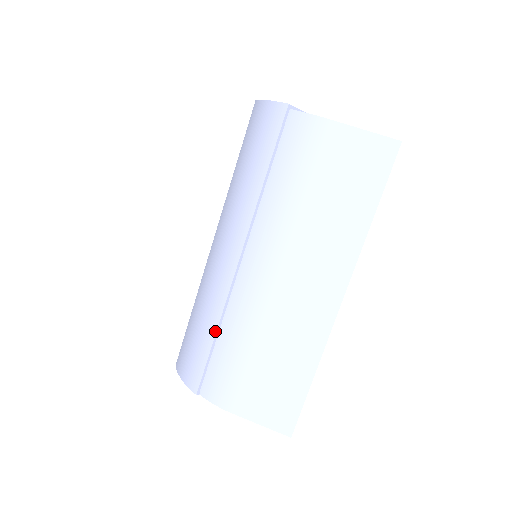
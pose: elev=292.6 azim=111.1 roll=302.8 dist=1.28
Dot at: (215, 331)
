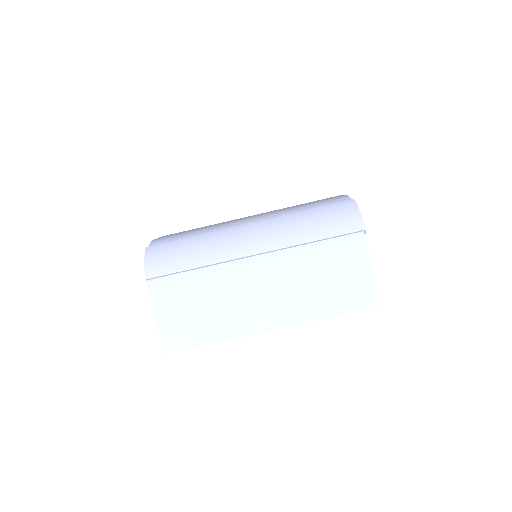
Dot at: (198, 266)
